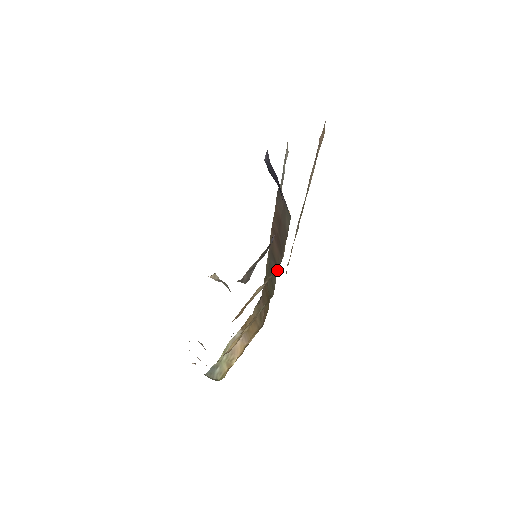
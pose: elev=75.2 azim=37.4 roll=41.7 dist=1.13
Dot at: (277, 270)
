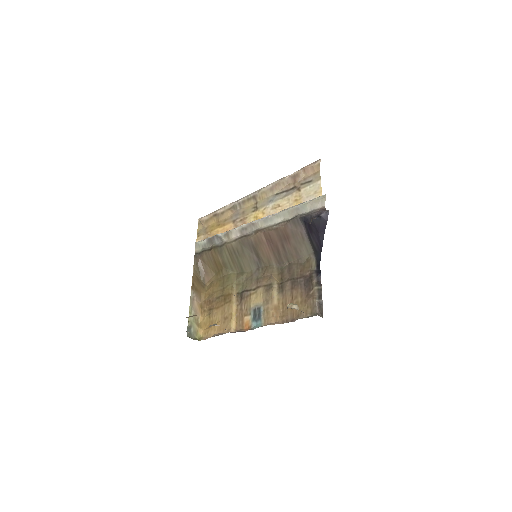
Dot at: (262, 265)
